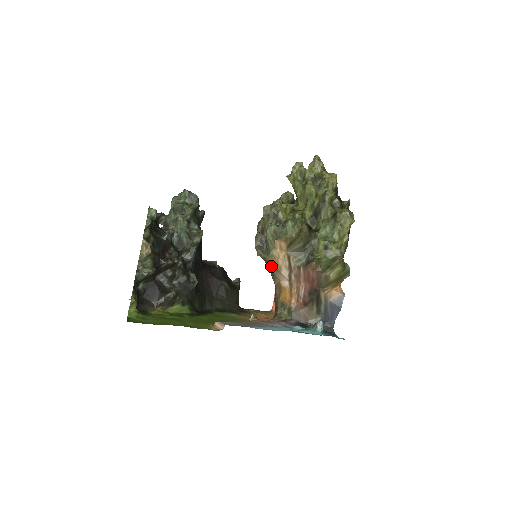
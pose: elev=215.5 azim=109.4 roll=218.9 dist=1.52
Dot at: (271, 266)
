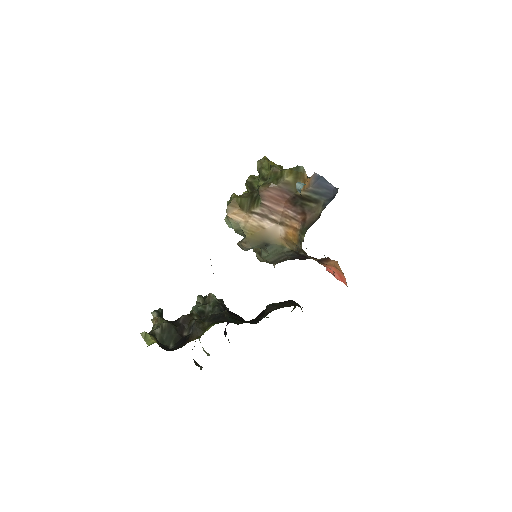
Dot at: (261, 239)
